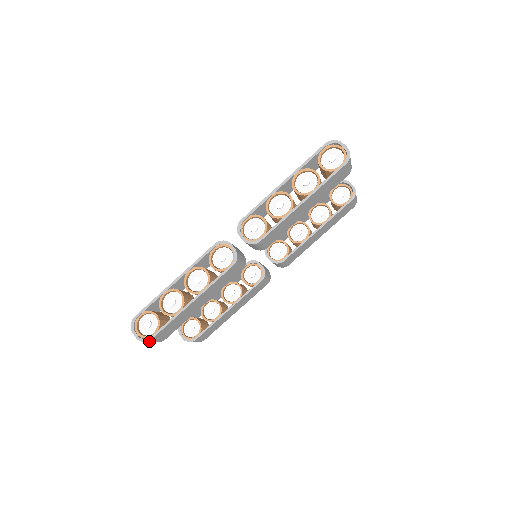
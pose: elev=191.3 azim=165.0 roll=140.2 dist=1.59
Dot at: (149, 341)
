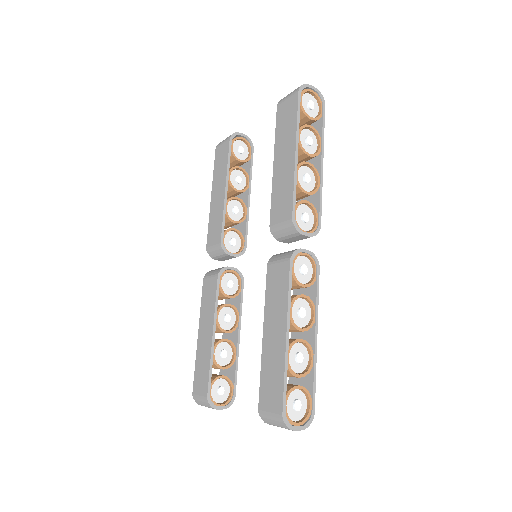
Dot at: (310, 418)
